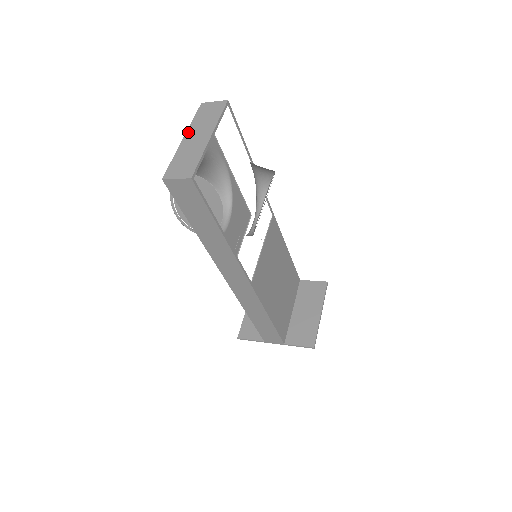
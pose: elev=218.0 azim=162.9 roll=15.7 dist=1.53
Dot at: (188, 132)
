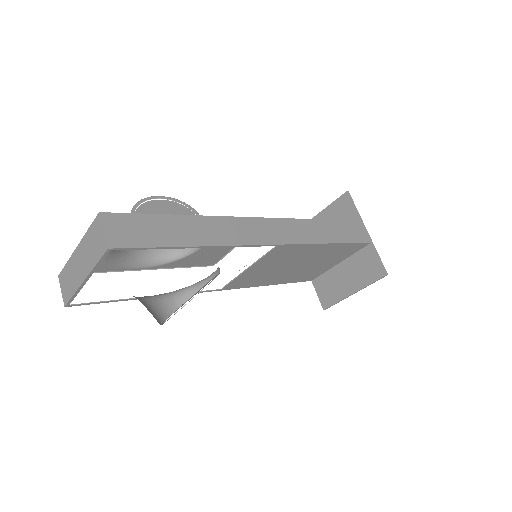
Dot at: (80, 245)
